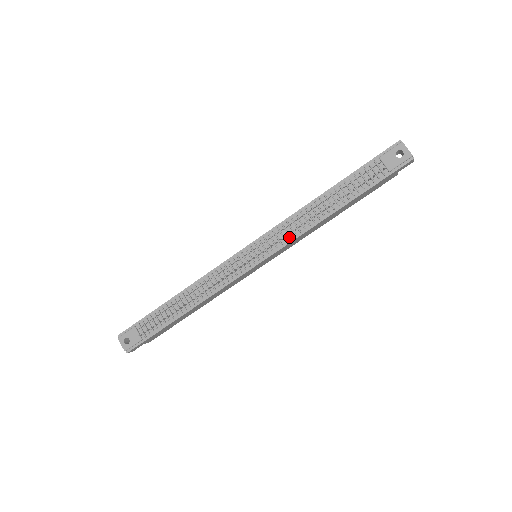
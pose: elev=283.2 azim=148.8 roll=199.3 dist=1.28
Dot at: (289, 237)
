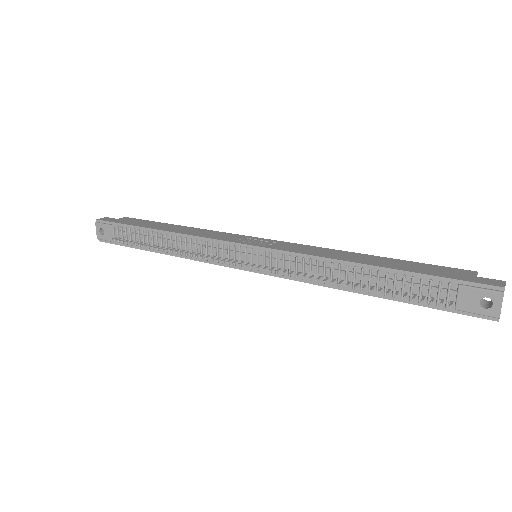
Dot at: (295, 274)
